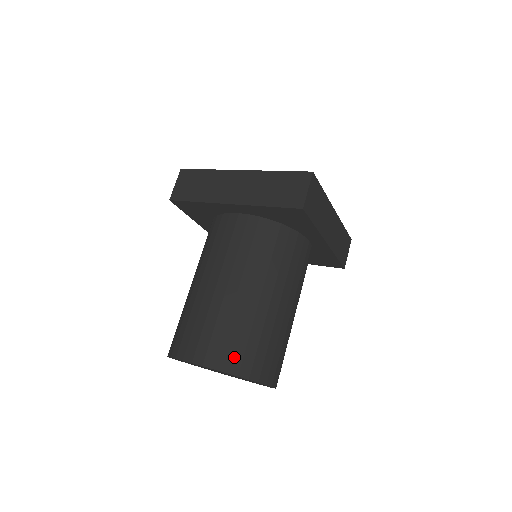
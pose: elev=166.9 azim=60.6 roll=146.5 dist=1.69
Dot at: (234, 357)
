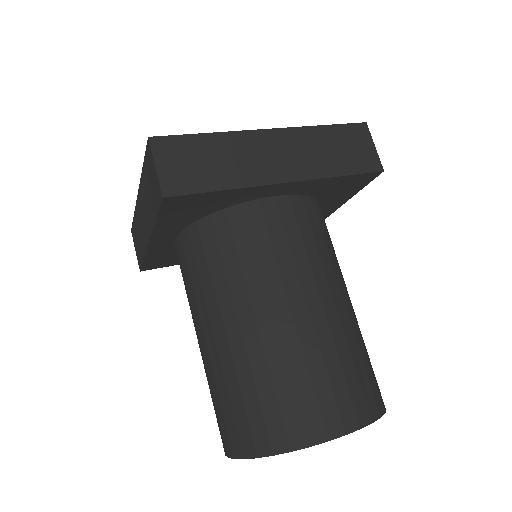
Dot at: (255, 431)
